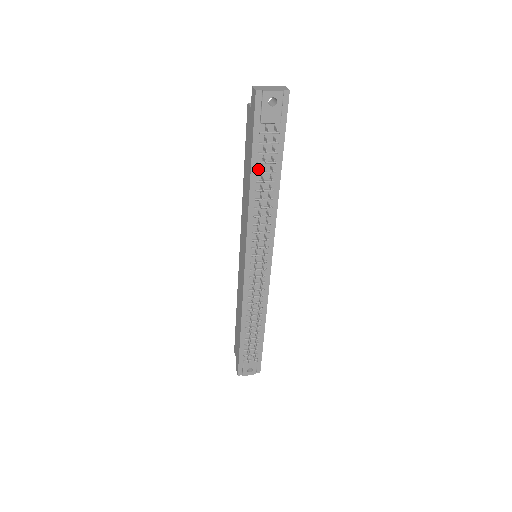
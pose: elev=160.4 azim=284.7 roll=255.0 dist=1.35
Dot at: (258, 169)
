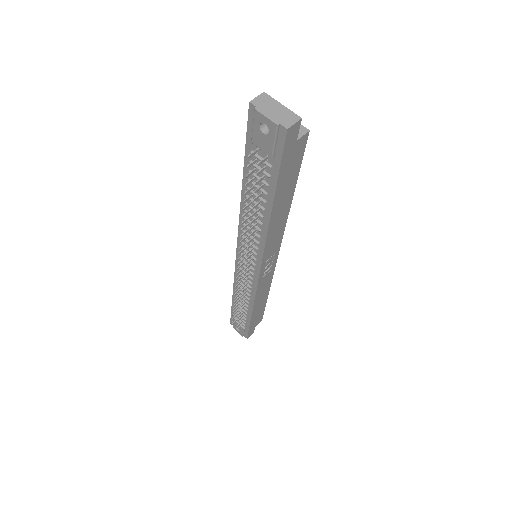
Dot at: (250, 185)
